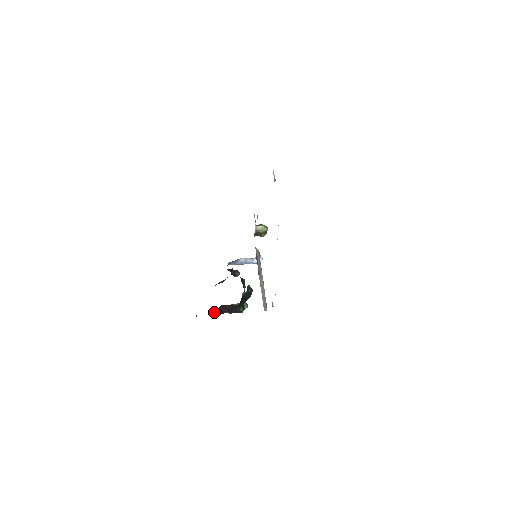
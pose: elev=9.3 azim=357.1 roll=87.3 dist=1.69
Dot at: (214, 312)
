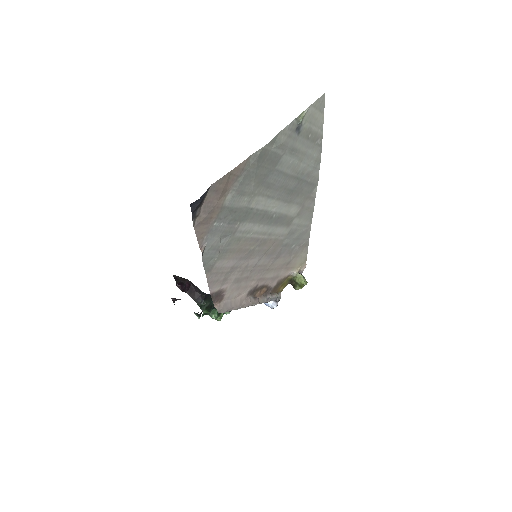
Dot at: (176, 279)
